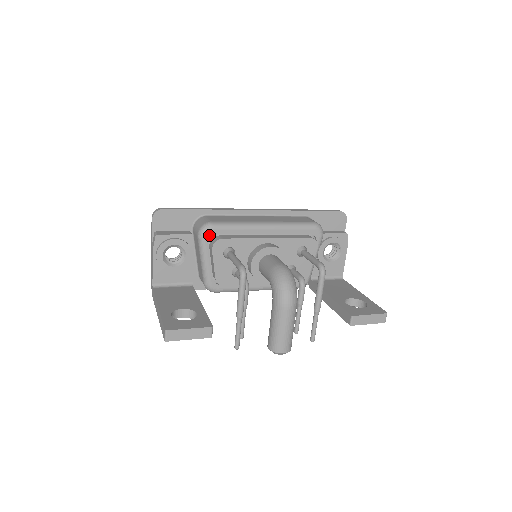
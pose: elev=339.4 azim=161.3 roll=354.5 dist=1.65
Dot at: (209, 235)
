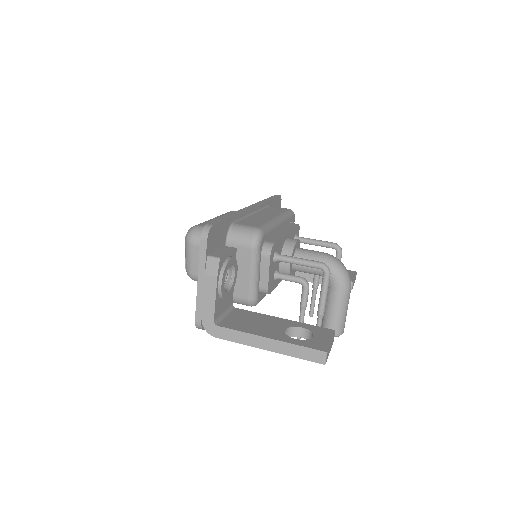
Dot at: (262, 243)
